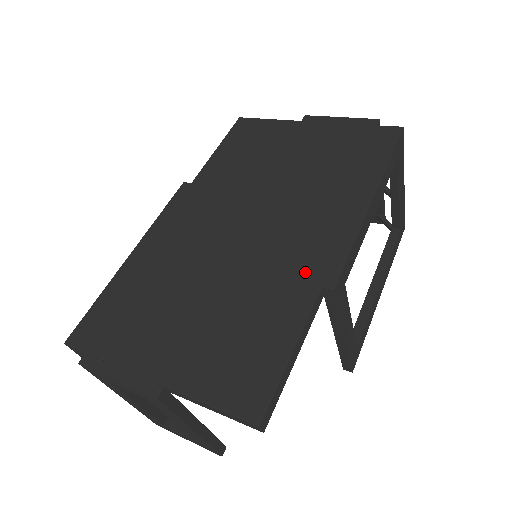
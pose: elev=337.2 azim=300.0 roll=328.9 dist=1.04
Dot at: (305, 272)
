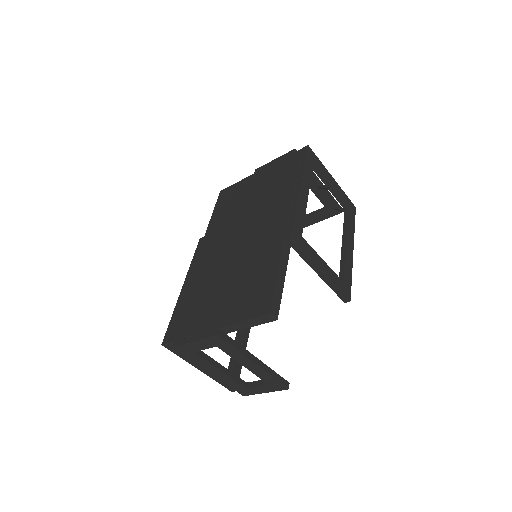
Dot at: (275, 239)
